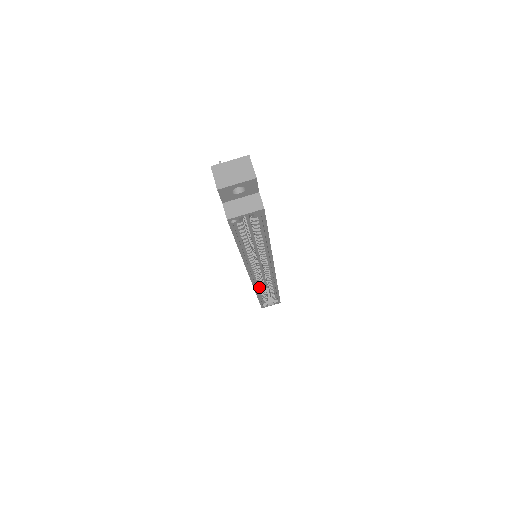
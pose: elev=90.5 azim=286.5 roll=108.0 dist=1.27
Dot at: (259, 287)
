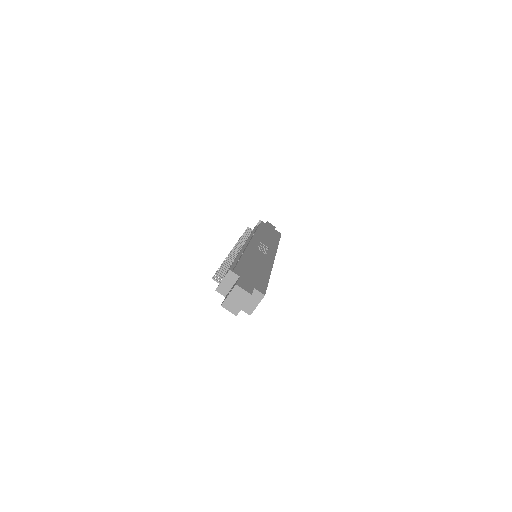
Dot at: occluded
